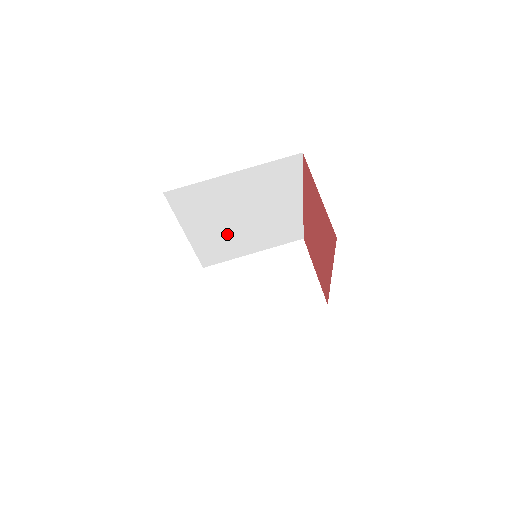
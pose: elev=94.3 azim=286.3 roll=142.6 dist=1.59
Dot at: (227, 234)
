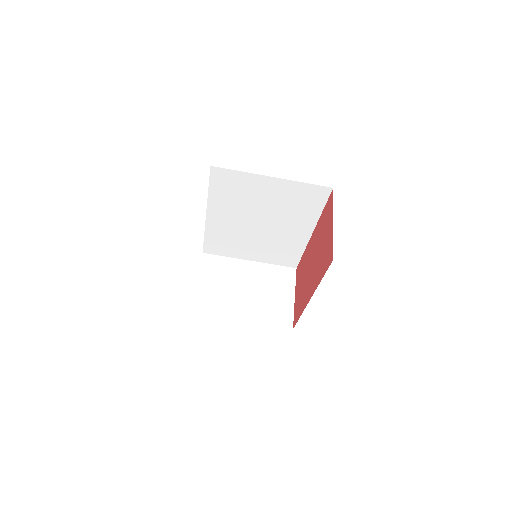
Dot at: (239, 231)
